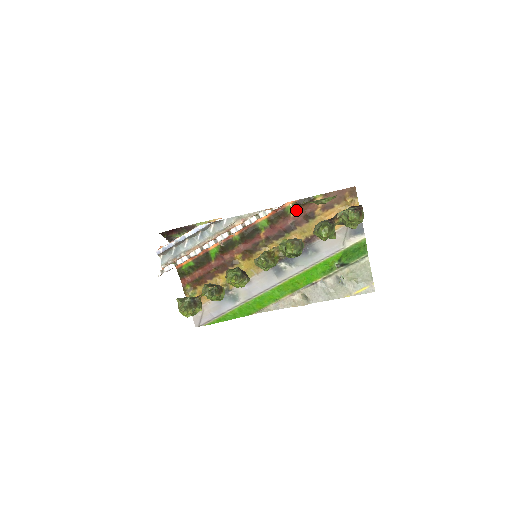
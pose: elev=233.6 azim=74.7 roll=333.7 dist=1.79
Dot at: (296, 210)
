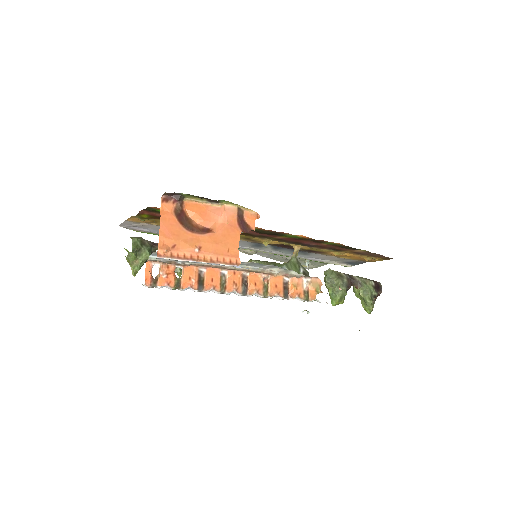
Dot at: (333, 245)
